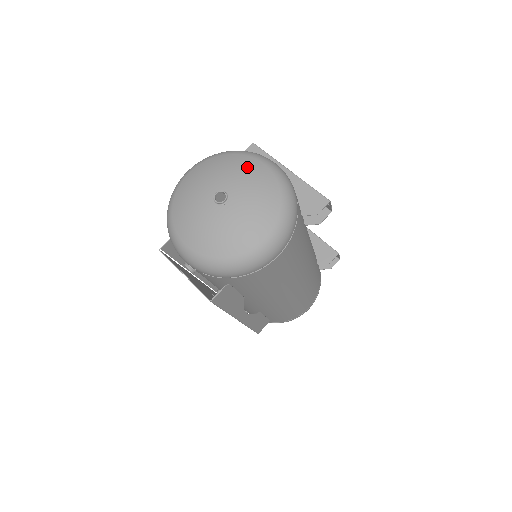
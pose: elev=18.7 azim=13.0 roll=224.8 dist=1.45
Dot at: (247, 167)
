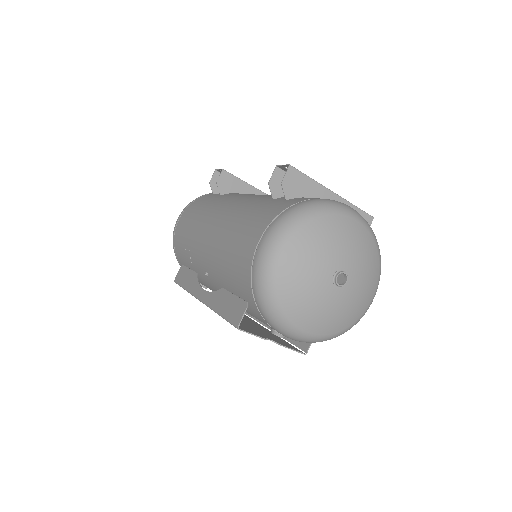
Dot at: (348, 232)
